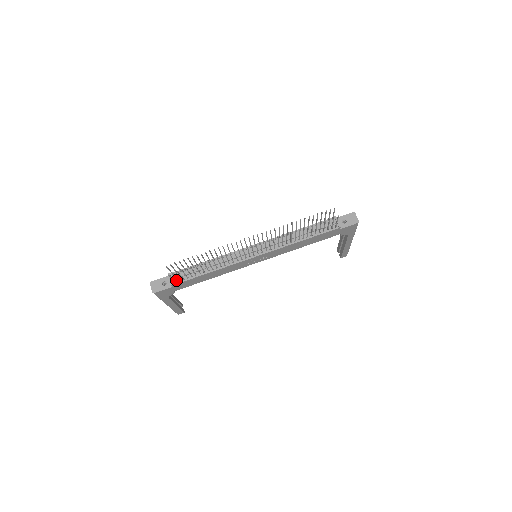
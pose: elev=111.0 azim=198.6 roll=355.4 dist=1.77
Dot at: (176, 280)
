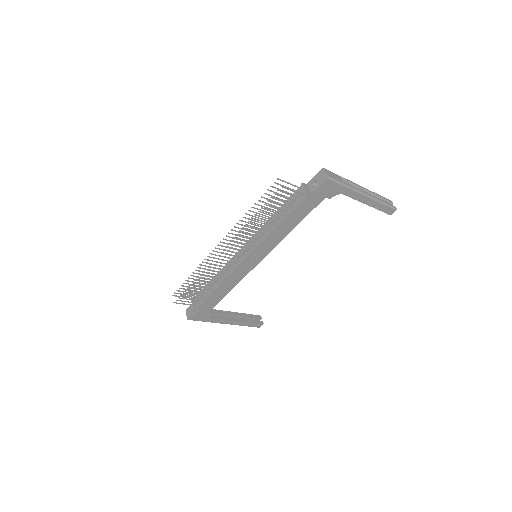
Dot at: (197, 303)
